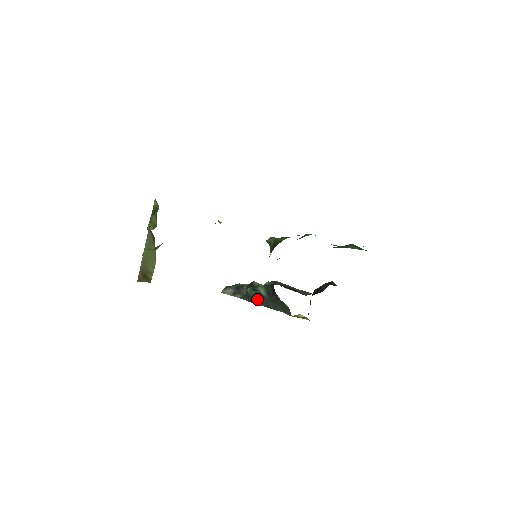
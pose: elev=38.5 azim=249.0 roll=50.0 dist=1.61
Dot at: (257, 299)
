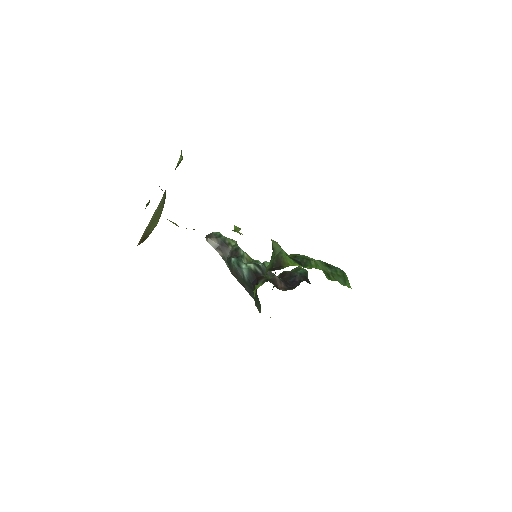
Dot at: (237, 274)
